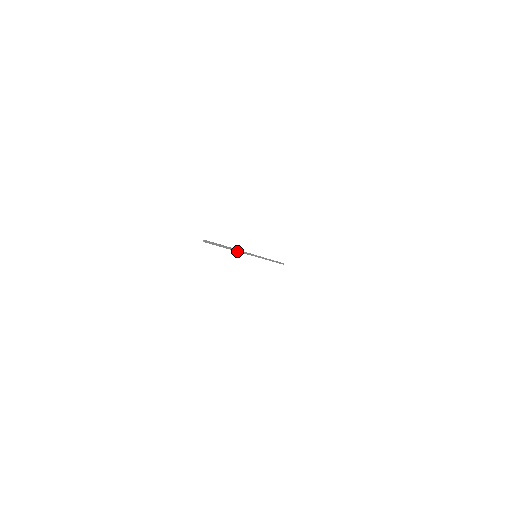
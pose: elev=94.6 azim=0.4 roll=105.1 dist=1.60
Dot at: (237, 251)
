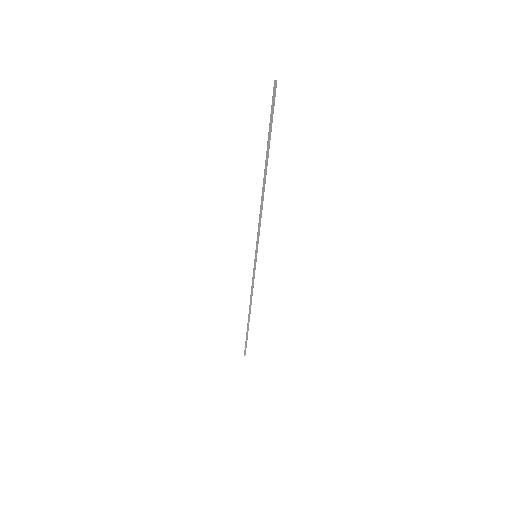
Dot at: (263, 191)
